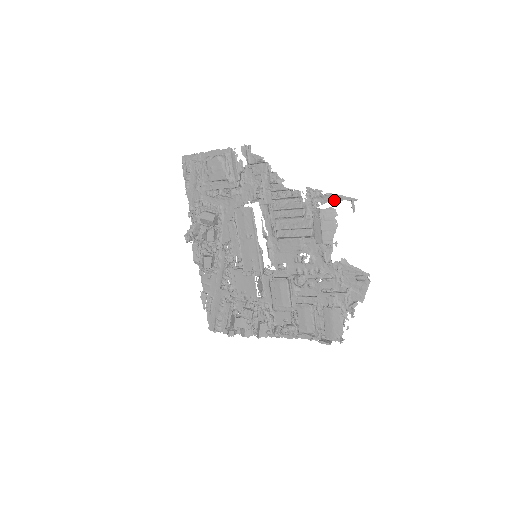
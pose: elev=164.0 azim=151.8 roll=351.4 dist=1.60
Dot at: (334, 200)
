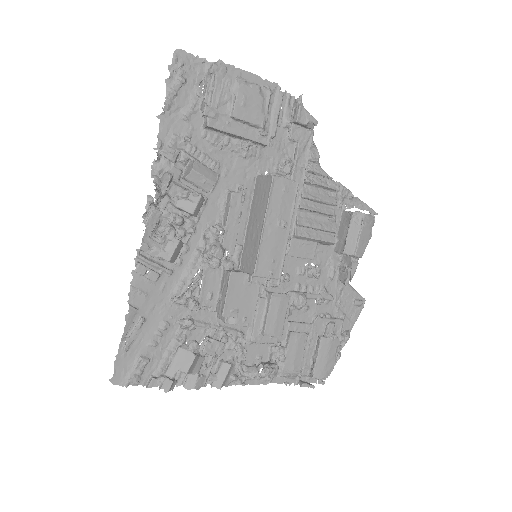
Dot at: (359, 207)
